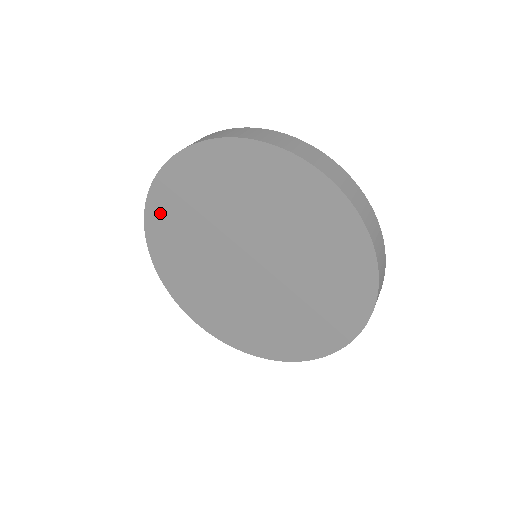
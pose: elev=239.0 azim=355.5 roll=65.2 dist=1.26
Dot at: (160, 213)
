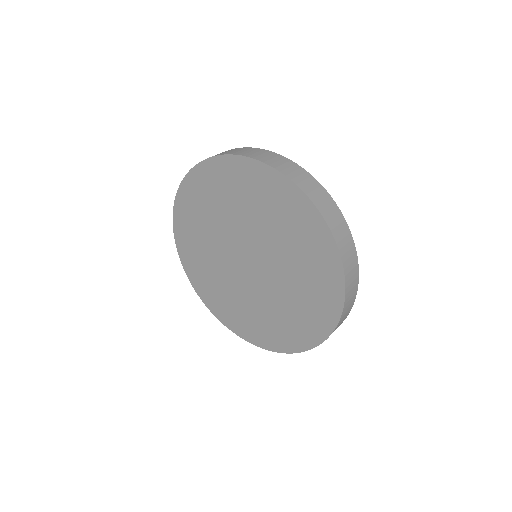
Dot at: (193, 190)
